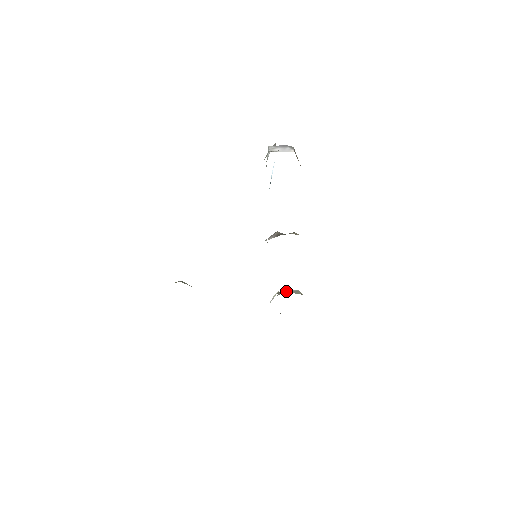
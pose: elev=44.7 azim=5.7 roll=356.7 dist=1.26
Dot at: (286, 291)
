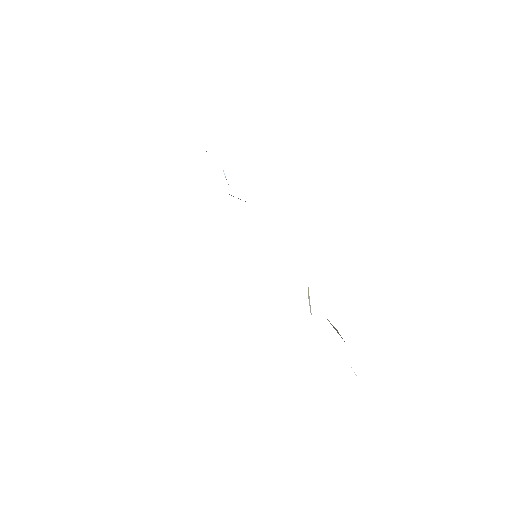
Dot at: occluded
